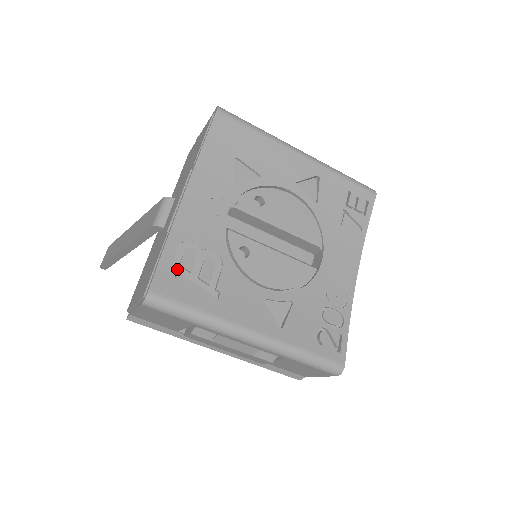
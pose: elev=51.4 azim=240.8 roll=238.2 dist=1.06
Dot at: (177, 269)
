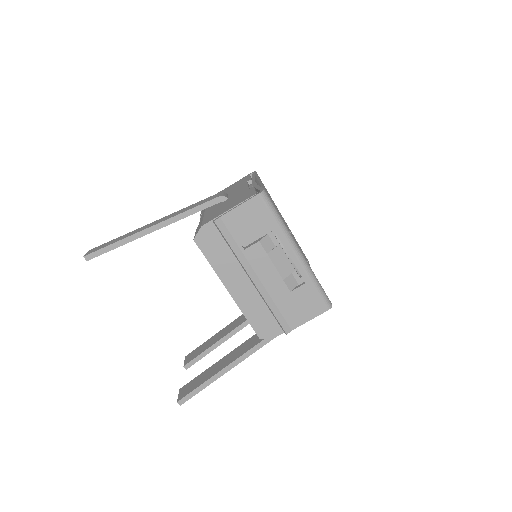
Dot at: occluded
